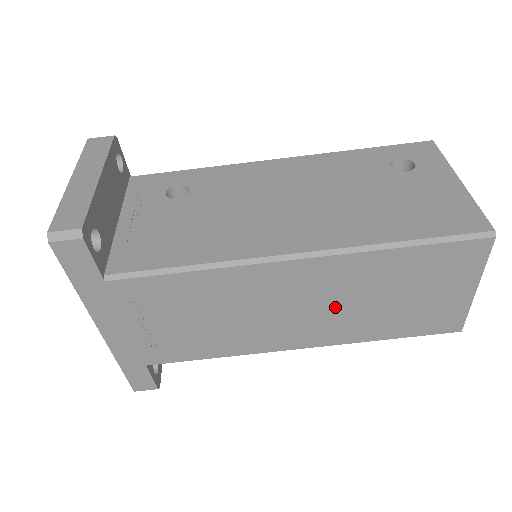
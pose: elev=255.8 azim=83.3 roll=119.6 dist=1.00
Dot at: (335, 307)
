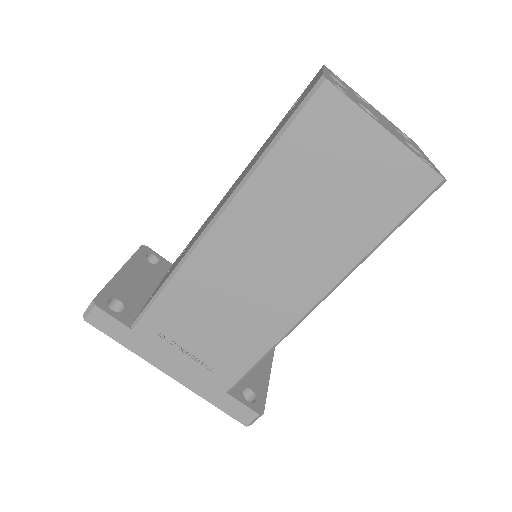
Dot at: (290, 244)
